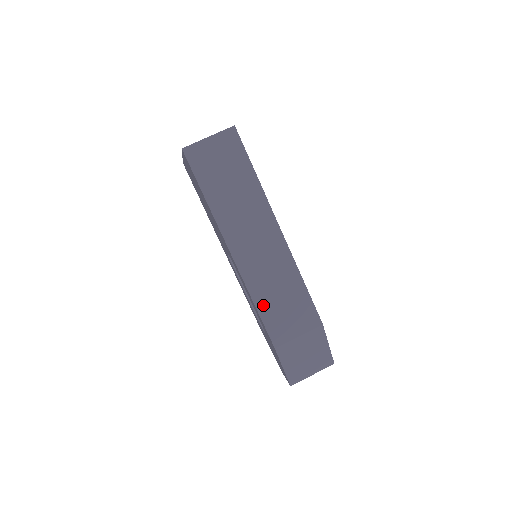
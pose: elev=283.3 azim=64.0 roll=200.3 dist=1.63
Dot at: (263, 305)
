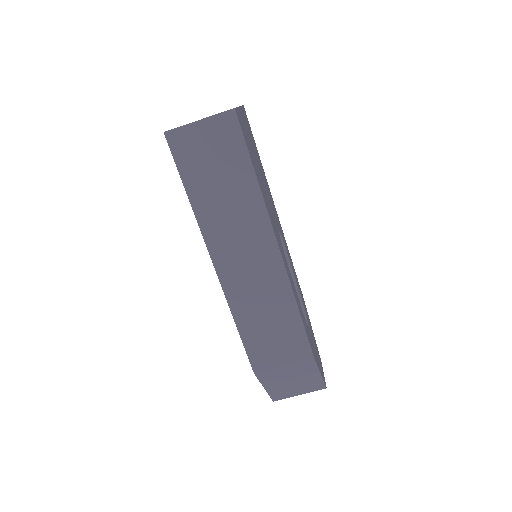
Dot at: (246, 327)
